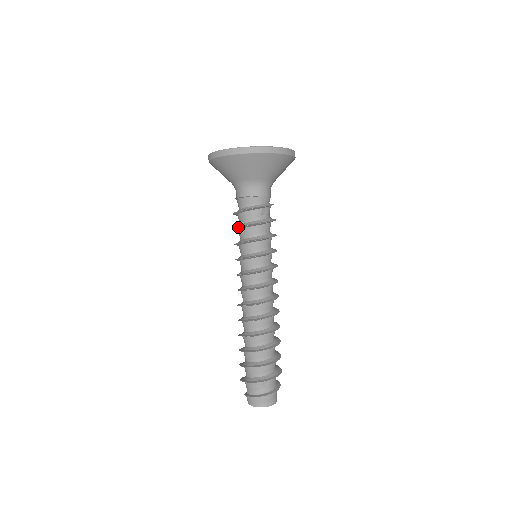
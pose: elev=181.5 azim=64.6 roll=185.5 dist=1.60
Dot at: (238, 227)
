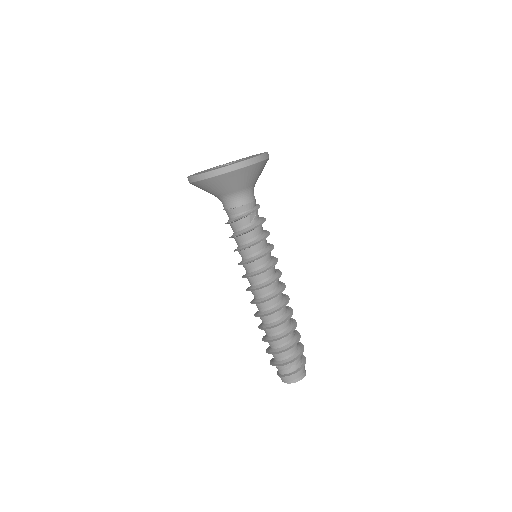
Dot at: (232, 237)
